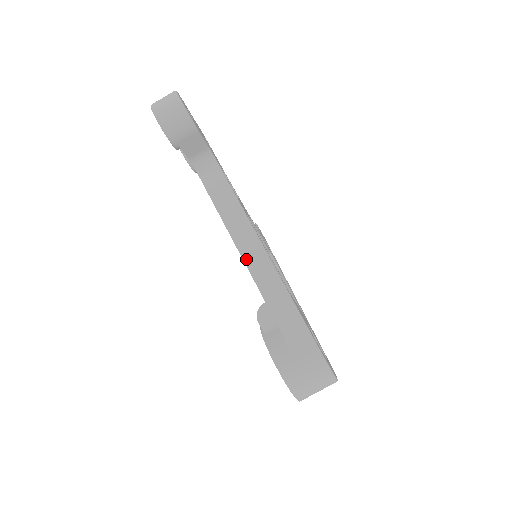
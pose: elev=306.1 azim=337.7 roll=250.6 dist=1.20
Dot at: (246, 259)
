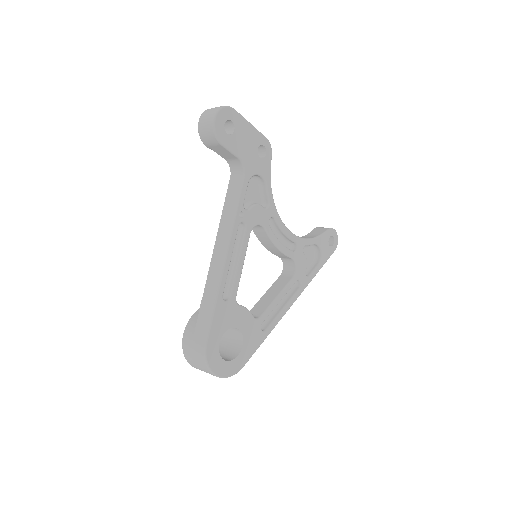
Dot at: (214, 255)
